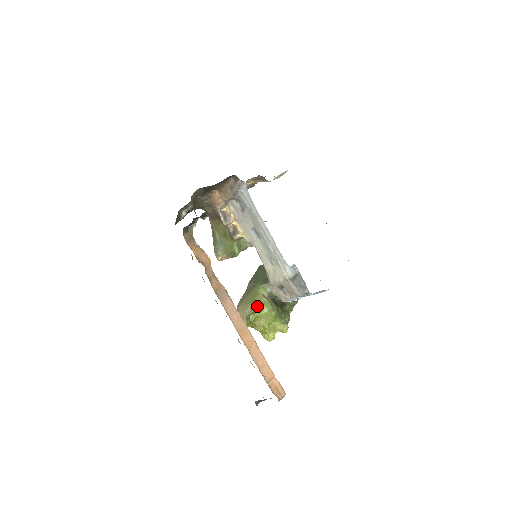
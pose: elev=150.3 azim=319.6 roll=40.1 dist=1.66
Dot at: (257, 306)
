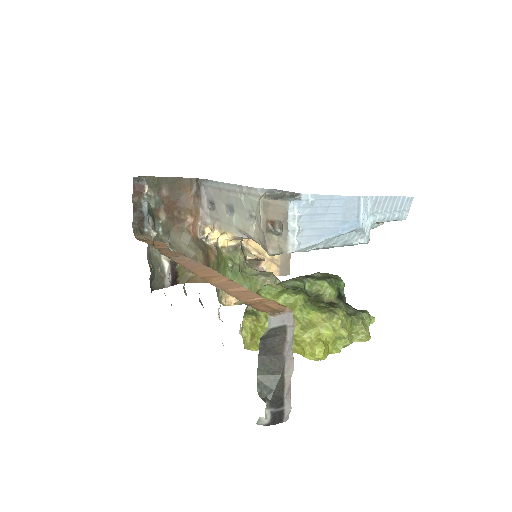
Dot at: (262, 292)
